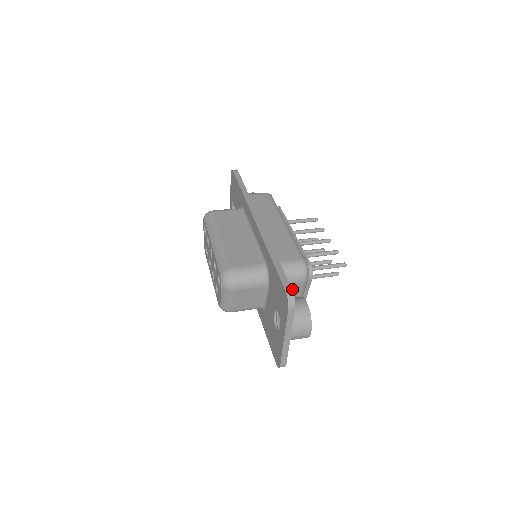
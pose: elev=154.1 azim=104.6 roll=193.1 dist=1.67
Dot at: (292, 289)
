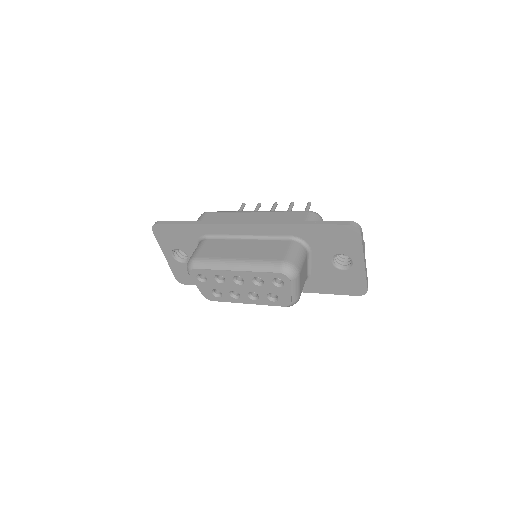
Dot at: occluded
